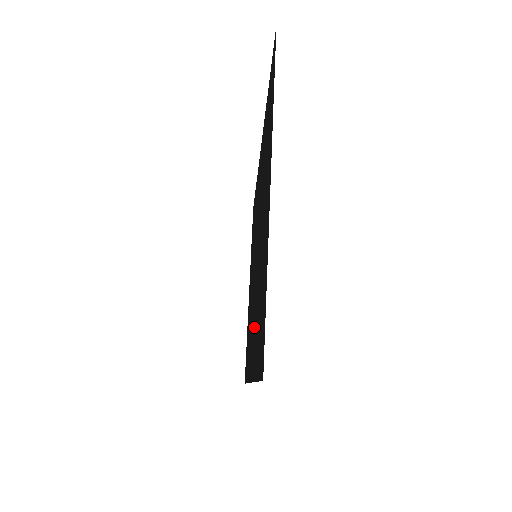
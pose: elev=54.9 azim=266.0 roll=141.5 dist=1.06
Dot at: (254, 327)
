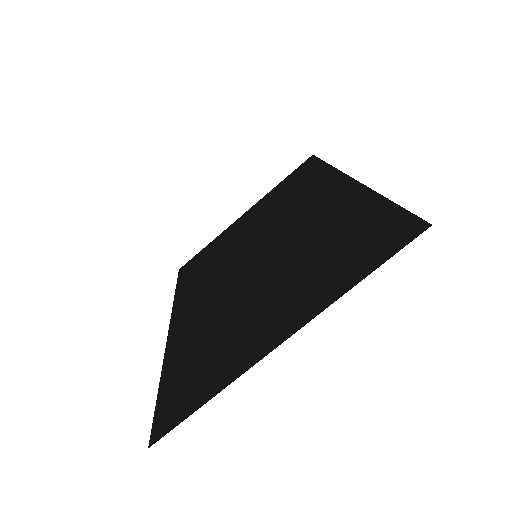
Dot at: (200, 318)
